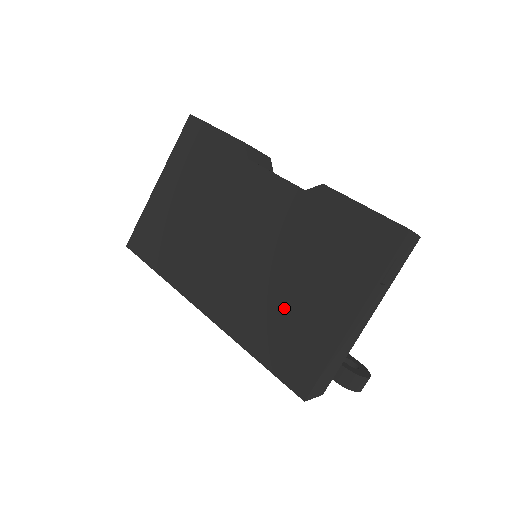
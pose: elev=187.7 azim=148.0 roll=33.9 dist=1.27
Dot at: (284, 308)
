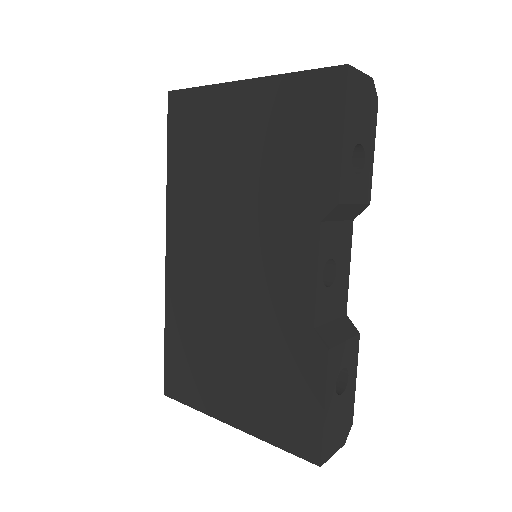
Dot at: (208, 348)
